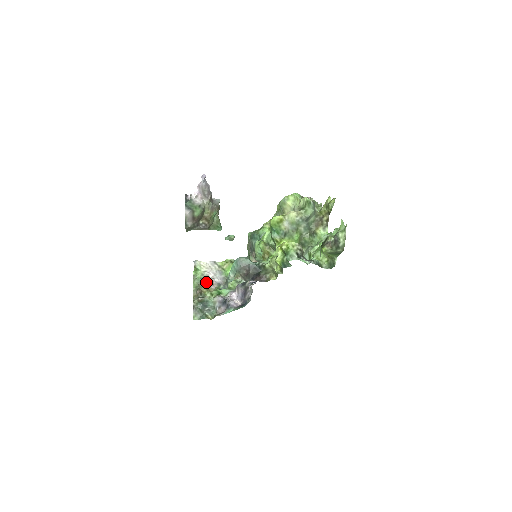
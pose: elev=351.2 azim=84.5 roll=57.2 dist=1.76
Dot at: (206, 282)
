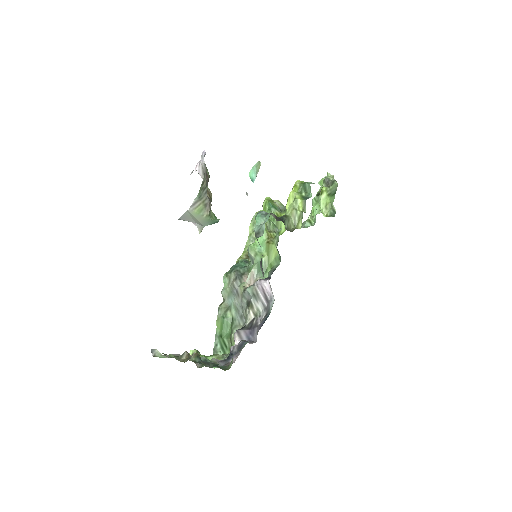
Dot at: occluded
